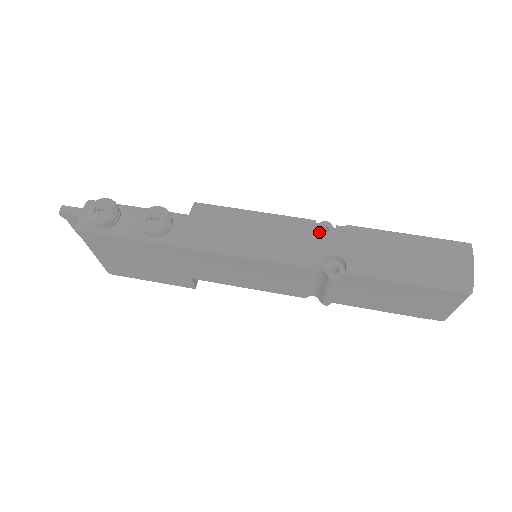
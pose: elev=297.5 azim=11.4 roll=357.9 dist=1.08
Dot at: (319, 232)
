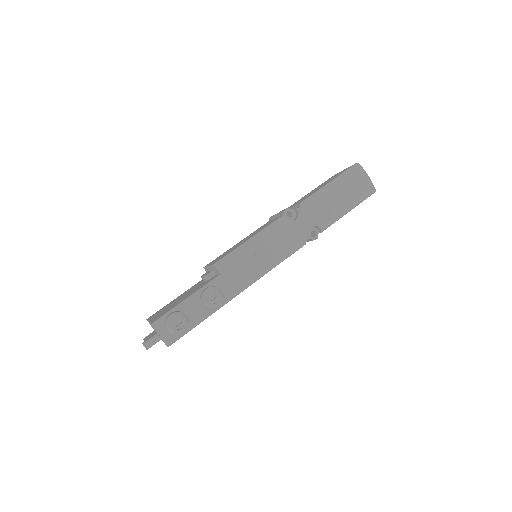
Dot at: (294, 222)
